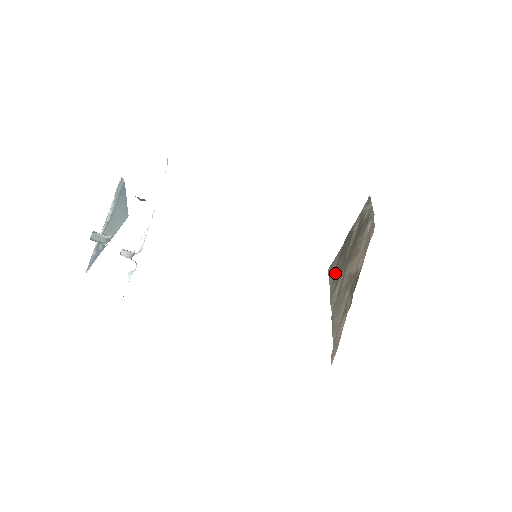
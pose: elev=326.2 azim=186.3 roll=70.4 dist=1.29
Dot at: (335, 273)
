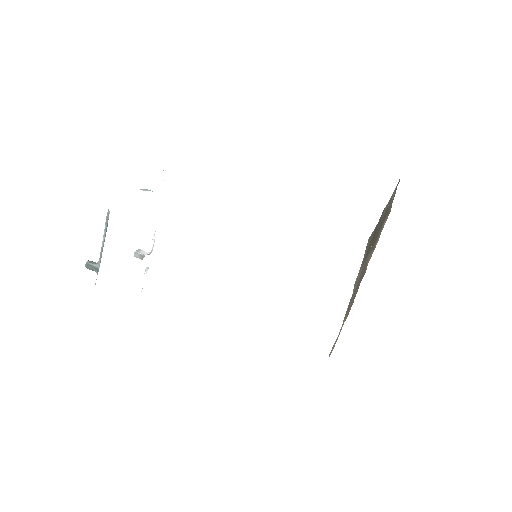
Dot at: (366, 252)
